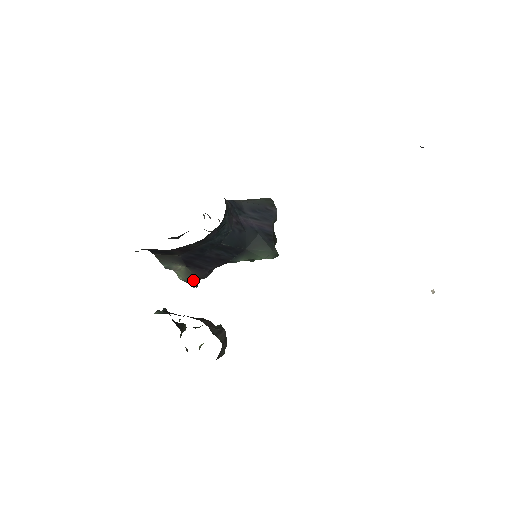
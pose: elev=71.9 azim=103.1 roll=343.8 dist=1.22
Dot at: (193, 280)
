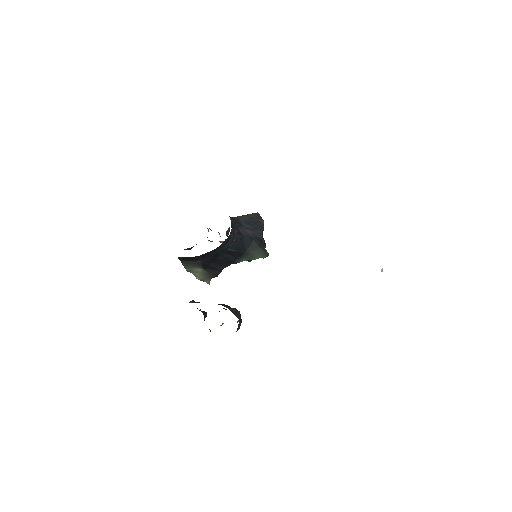
Dot at: (208, 279)
